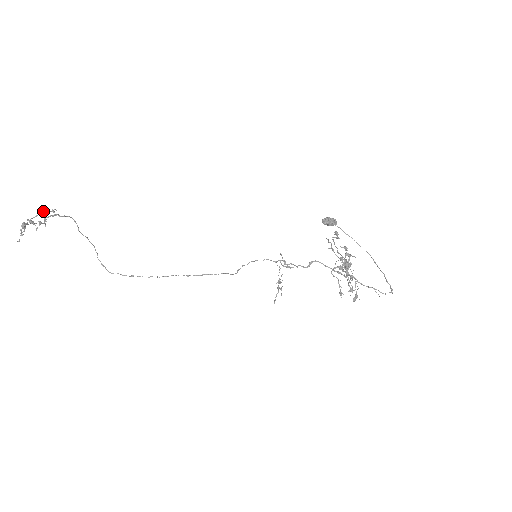
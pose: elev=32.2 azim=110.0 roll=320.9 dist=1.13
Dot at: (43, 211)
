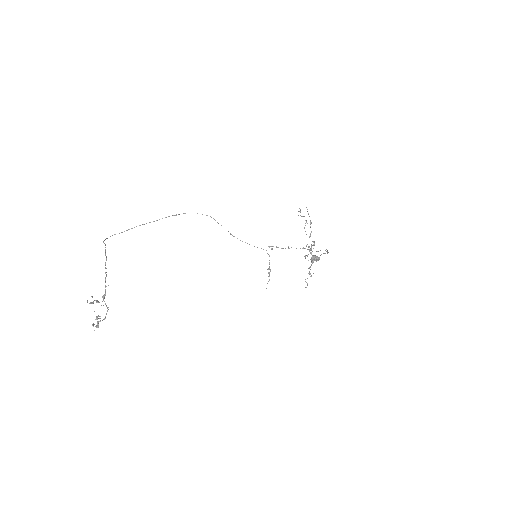
Dot at: occluded
